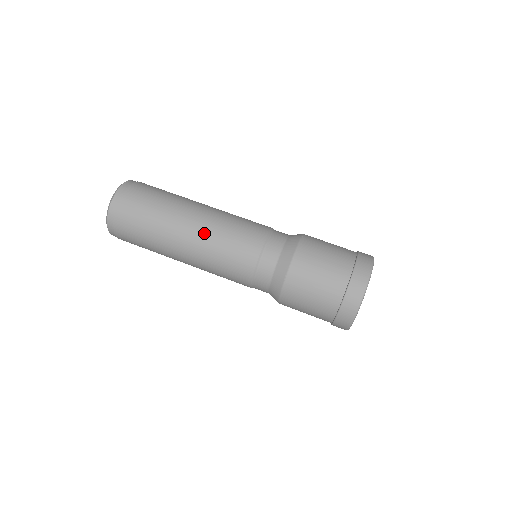
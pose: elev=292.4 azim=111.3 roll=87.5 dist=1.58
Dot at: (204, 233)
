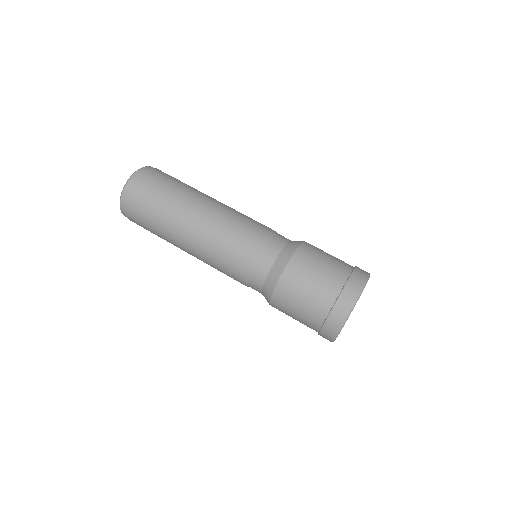
Dot at: (200, 243)
